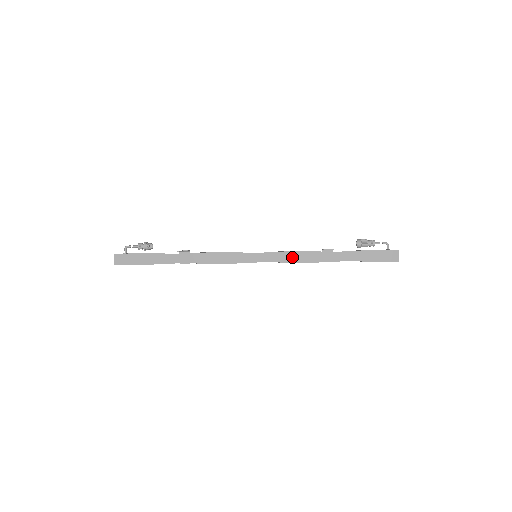
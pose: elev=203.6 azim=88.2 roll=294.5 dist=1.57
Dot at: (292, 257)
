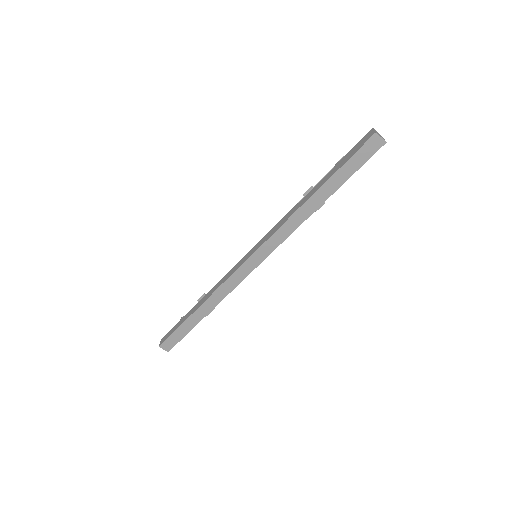
Dot at: (278, 226)
